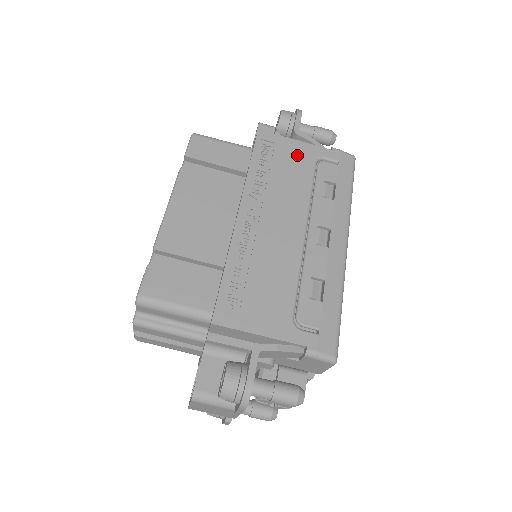
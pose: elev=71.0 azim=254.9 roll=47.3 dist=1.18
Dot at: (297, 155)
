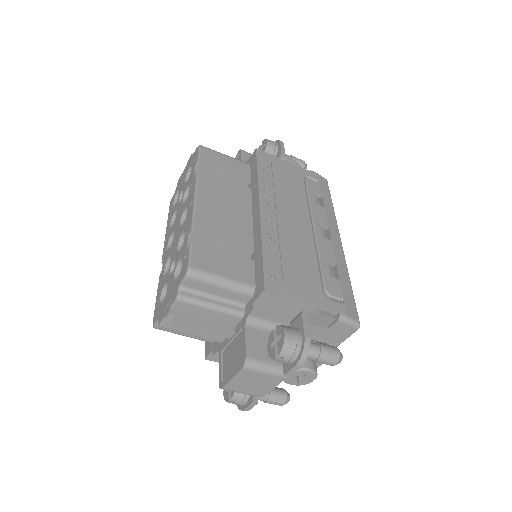
Dot at: (289, 171)
